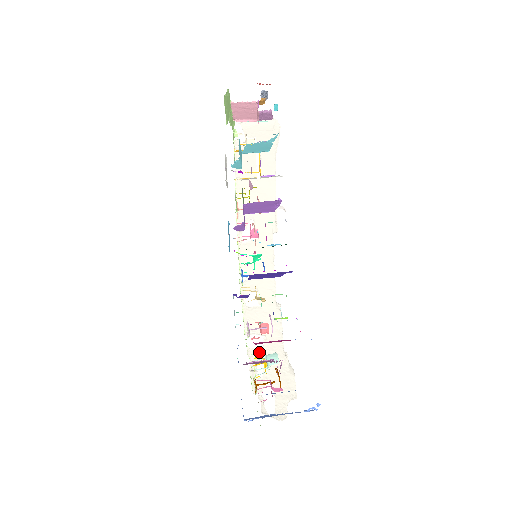
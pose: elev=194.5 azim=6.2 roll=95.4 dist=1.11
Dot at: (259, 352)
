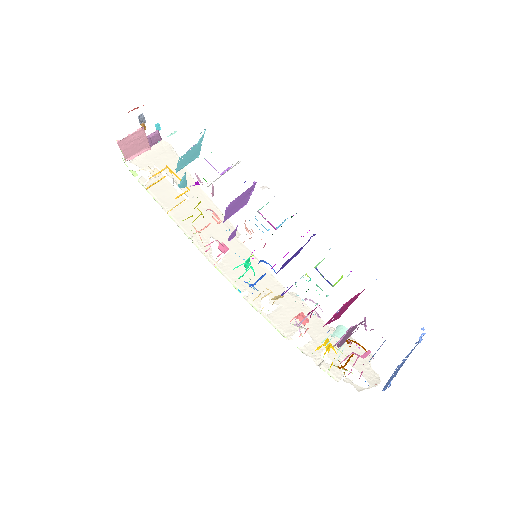
Dot at: (311, 344)
